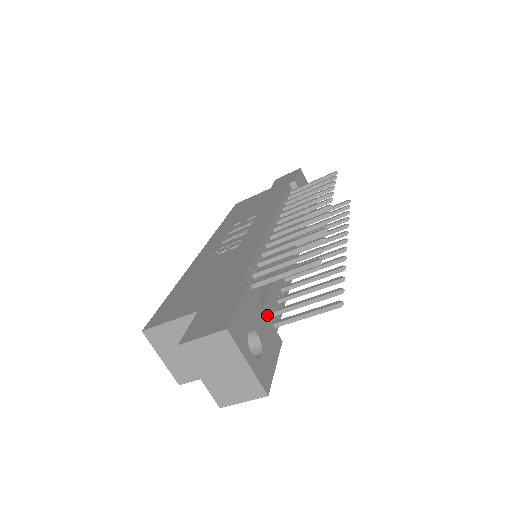
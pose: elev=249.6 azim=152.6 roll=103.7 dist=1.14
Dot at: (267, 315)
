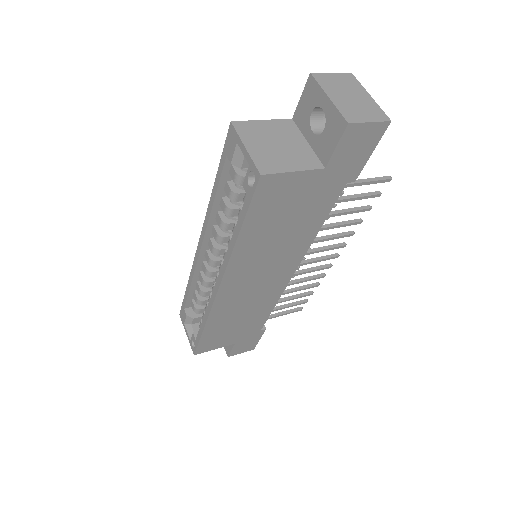
Dot at: occluded
